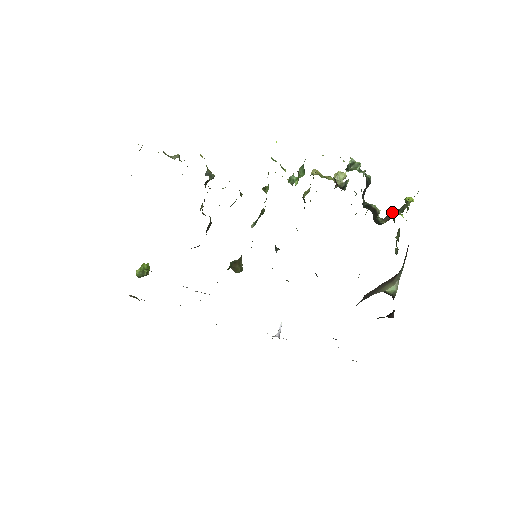
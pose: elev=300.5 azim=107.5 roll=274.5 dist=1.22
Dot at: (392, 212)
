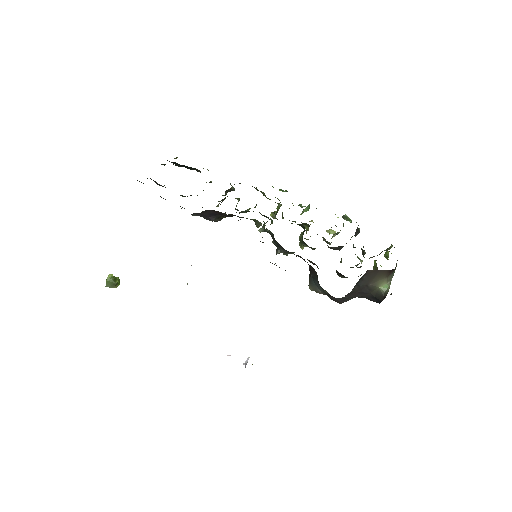
Dot at: (374, 260)
